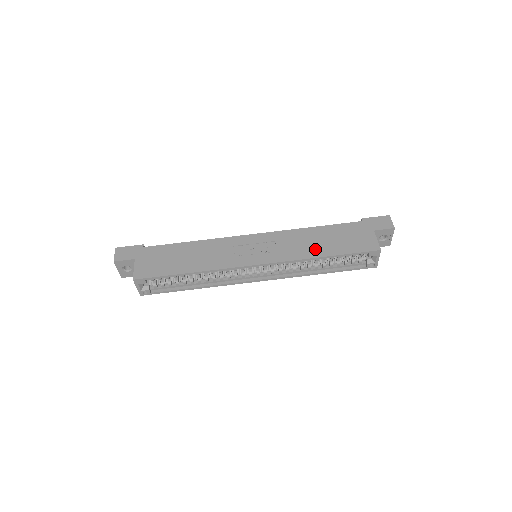
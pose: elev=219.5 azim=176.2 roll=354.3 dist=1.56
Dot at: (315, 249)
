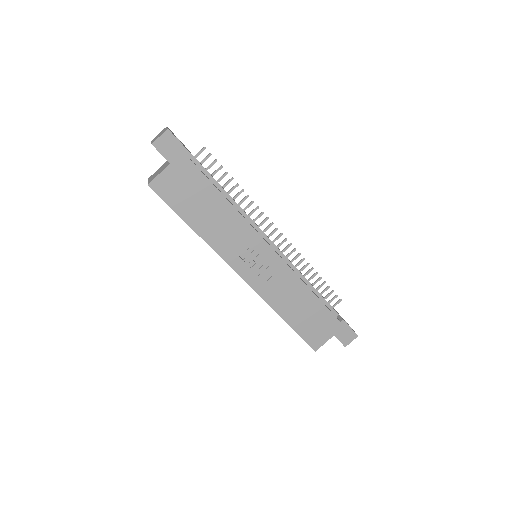
Dot at: (287, 308)
